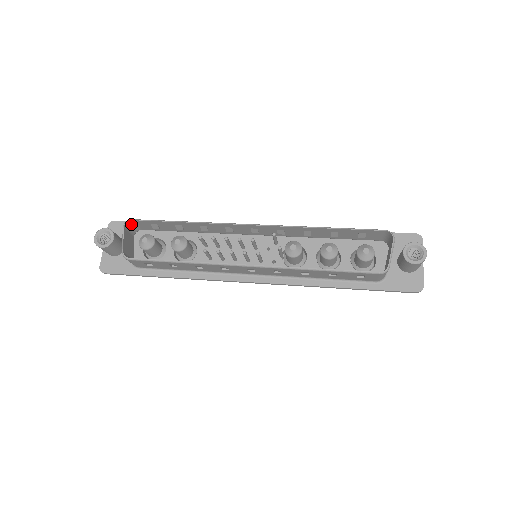
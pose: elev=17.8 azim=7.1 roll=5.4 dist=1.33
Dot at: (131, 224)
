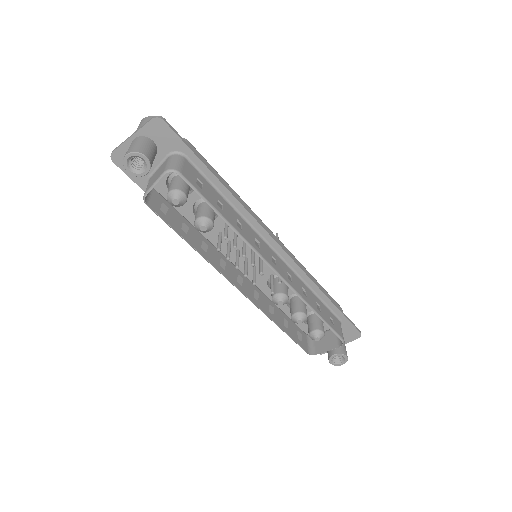
Dot at: (176, 167)
